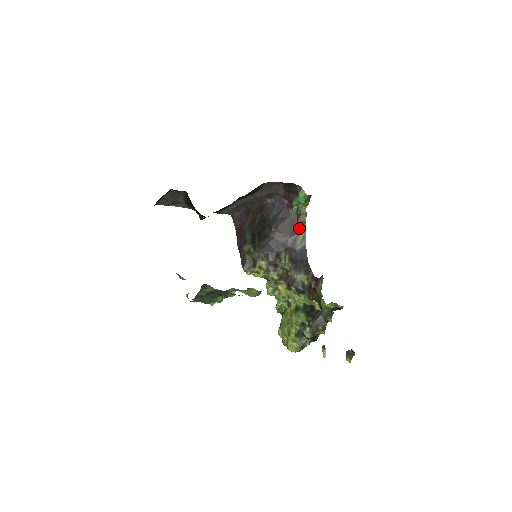
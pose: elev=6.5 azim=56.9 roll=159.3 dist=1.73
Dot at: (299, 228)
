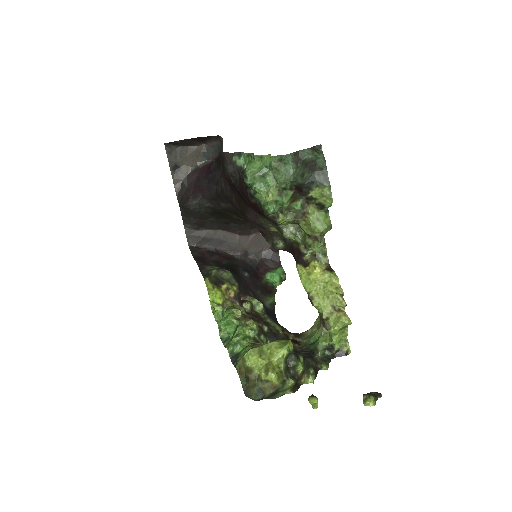
Dot at: (269, 294)
